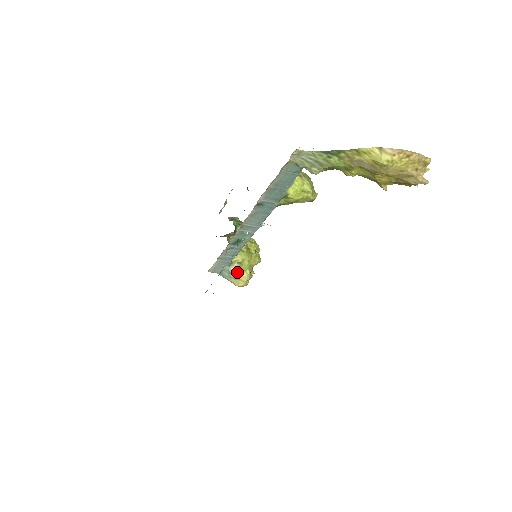
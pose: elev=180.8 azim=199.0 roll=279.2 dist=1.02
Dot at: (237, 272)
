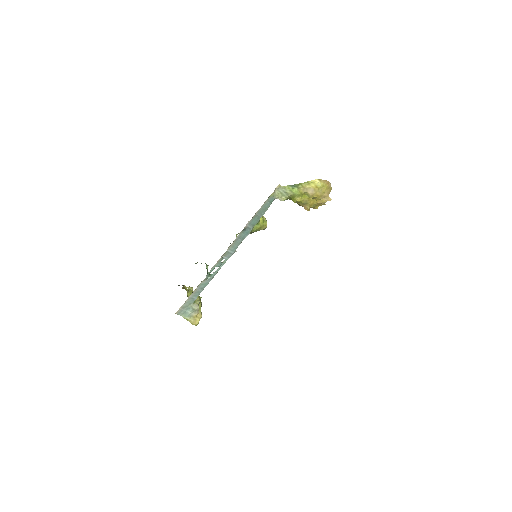
Dot at: (198, 308)
